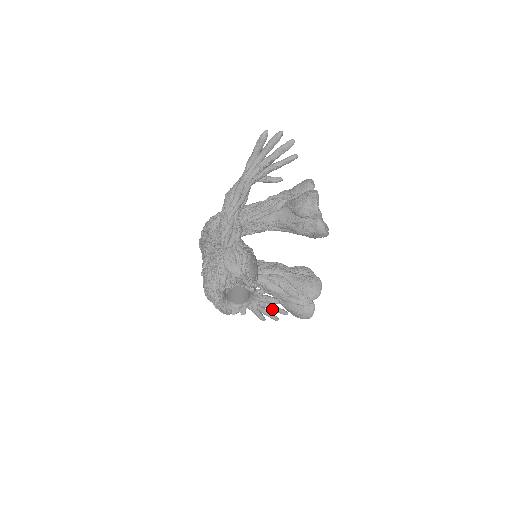
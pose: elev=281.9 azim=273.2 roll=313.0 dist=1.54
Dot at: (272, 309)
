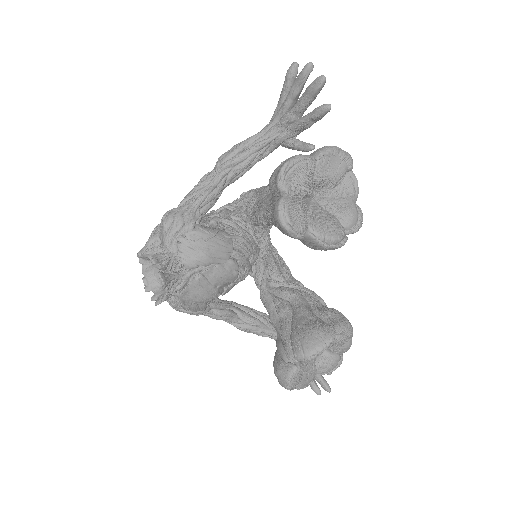
Dot at: occluded
